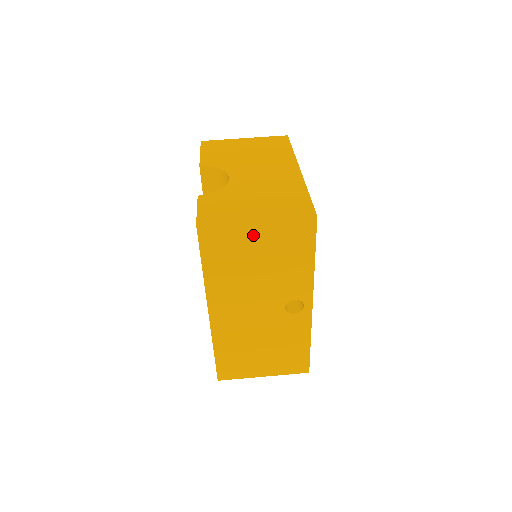
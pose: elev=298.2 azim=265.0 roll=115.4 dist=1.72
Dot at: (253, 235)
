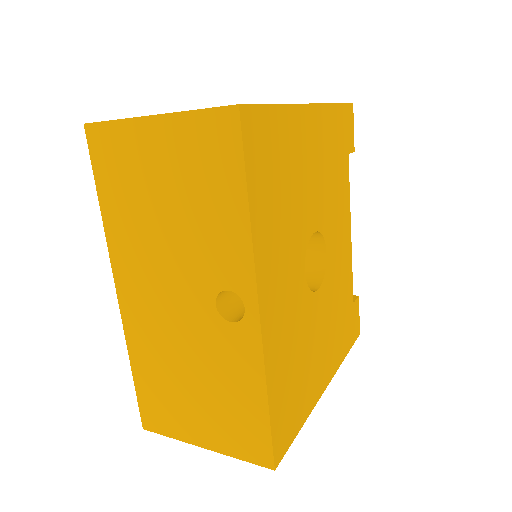
Dot at: (152, 145)
